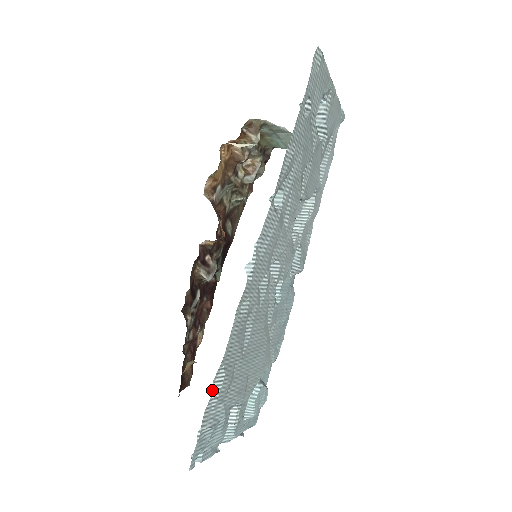
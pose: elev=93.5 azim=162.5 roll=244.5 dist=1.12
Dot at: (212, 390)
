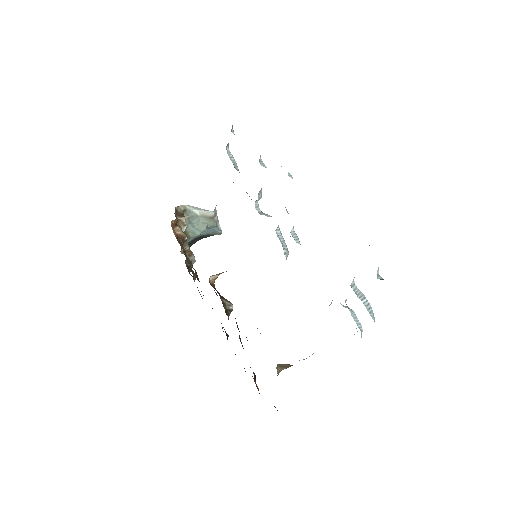
Dot at: occluded
